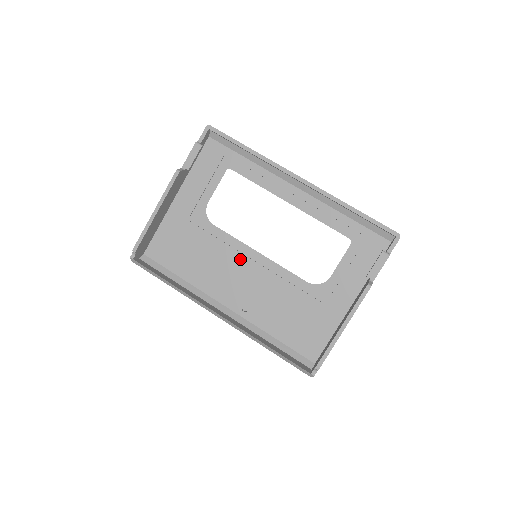
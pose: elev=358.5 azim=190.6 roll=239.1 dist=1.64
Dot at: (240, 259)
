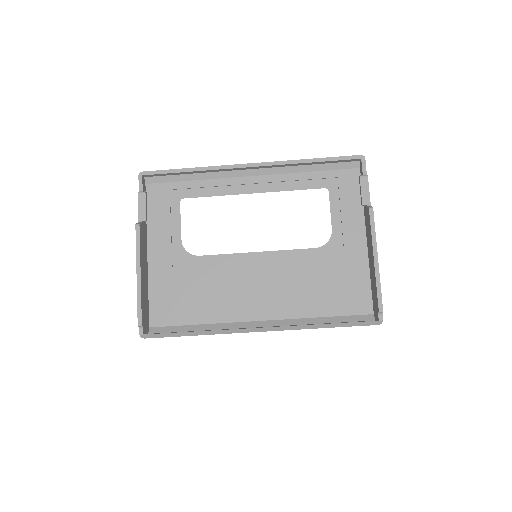
Dot at: (243, 269)
